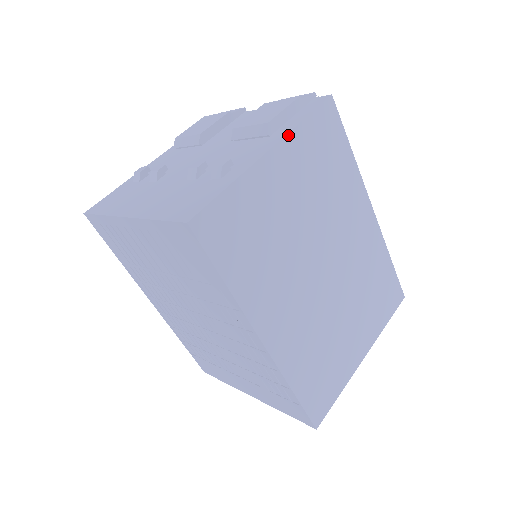
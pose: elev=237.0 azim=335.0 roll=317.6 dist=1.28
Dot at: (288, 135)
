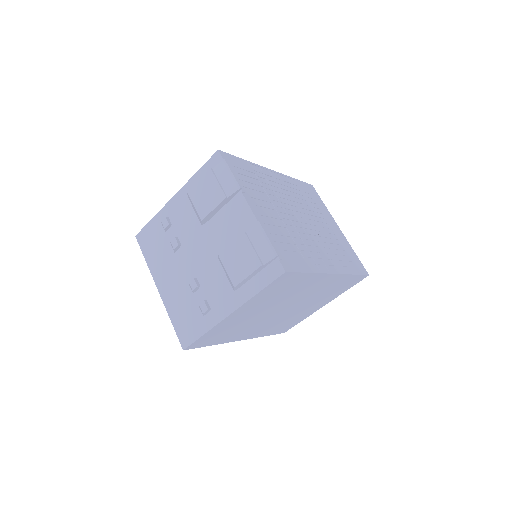
Dot at: (245, 303)
